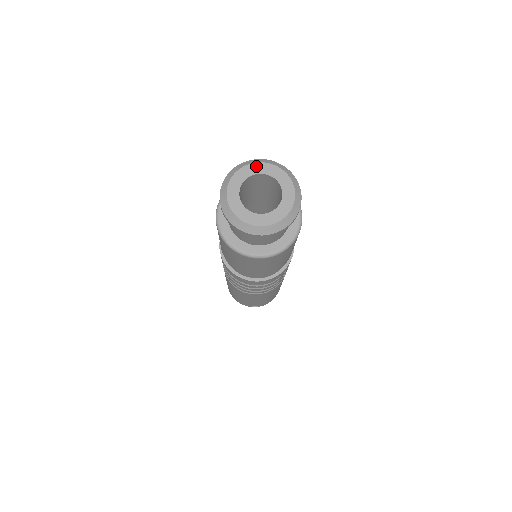
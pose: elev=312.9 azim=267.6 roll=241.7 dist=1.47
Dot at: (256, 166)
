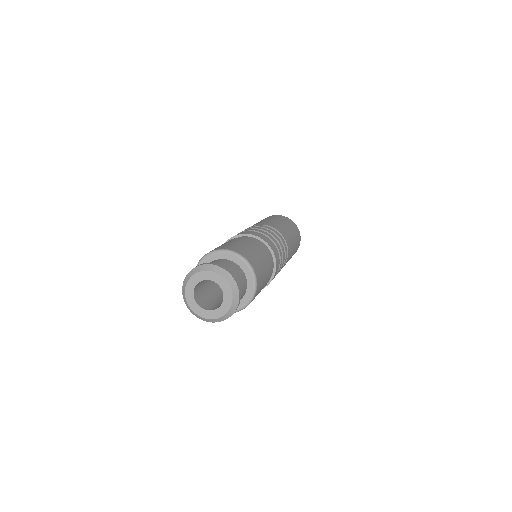
Dot at: (211, 274)
